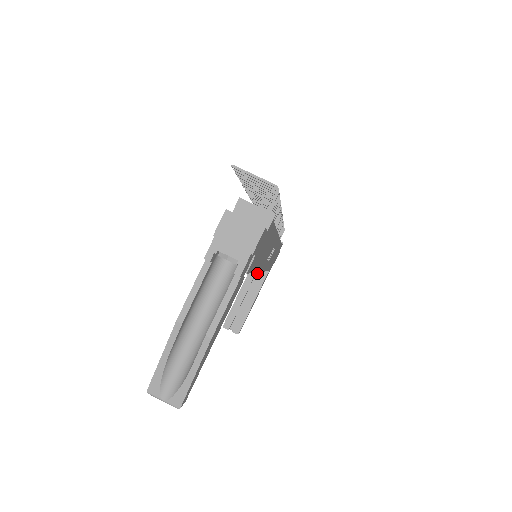
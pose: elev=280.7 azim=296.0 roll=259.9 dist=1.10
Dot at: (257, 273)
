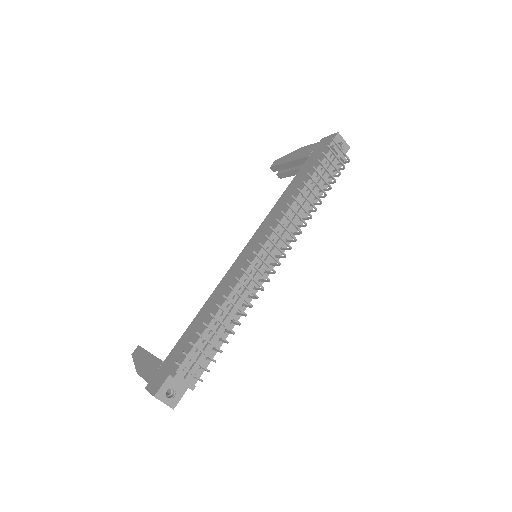
Dot at: occluded
